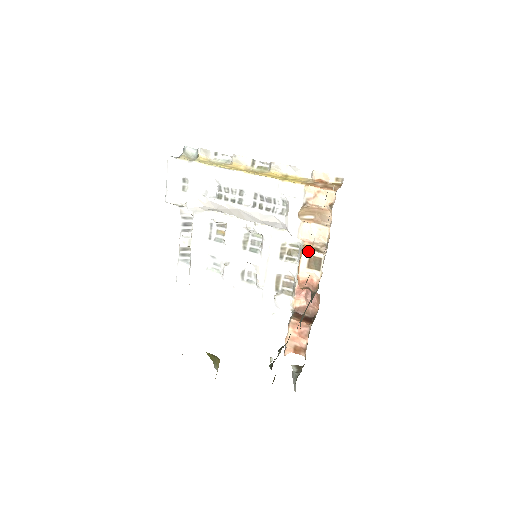
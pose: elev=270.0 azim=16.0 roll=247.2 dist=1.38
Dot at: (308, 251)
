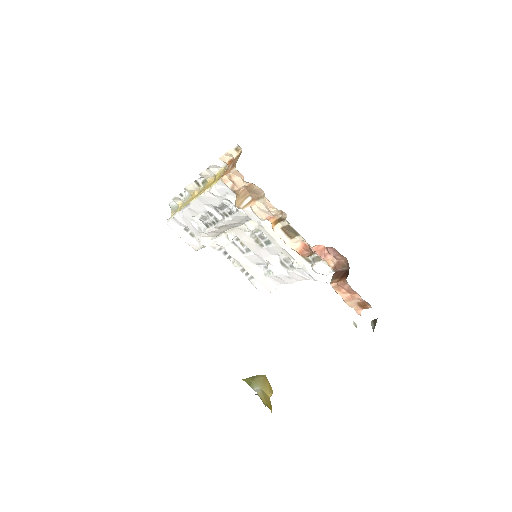
Dot at: (277, 226)
